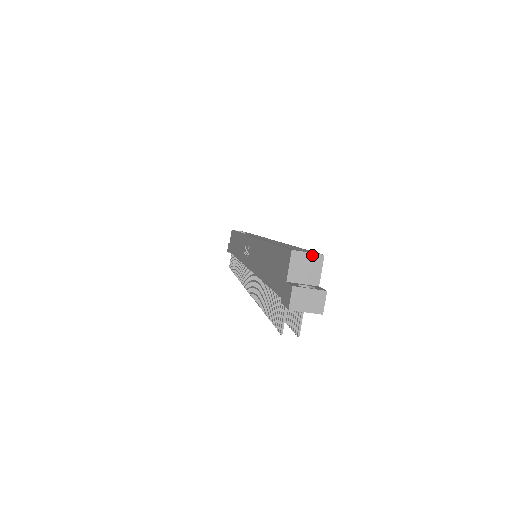
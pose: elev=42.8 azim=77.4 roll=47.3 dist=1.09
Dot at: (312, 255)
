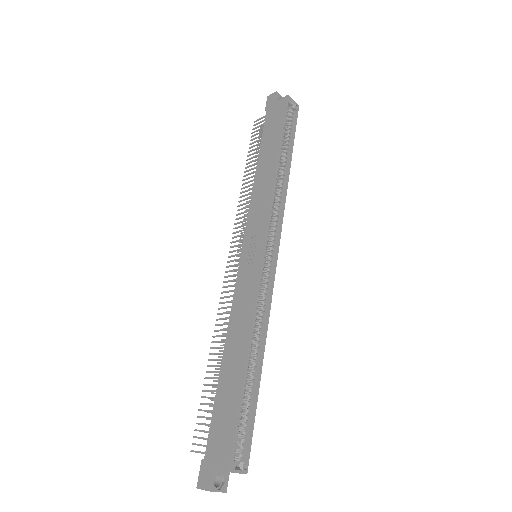
Dot at: (240, 473)
